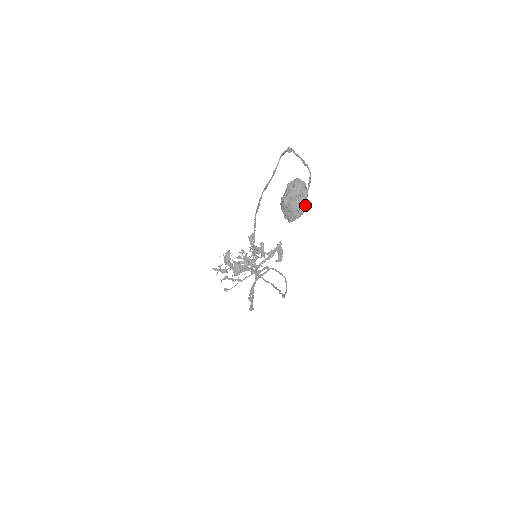
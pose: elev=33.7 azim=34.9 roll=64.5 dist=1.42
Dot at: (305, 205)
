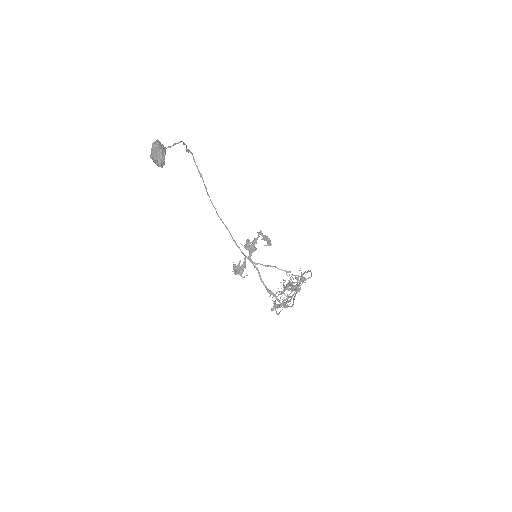
Dot at: (160, 149)
